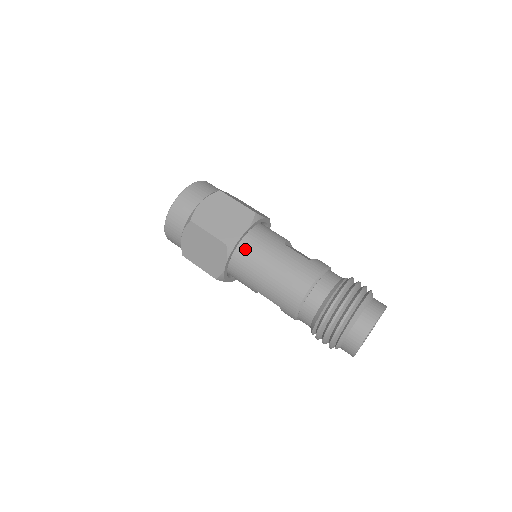
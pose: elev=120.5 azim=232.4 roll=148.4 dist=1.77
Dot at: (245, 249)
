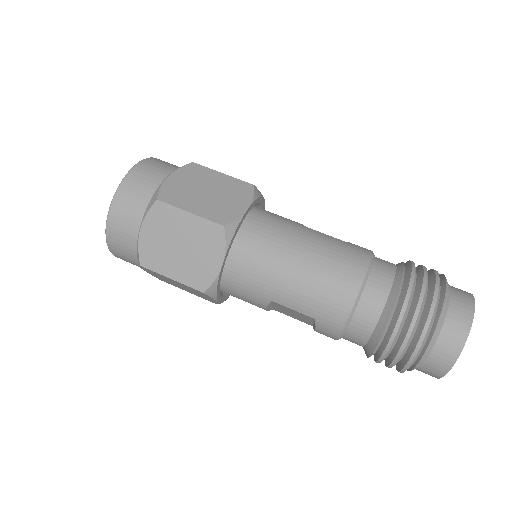
Dot at: (250, 235)
